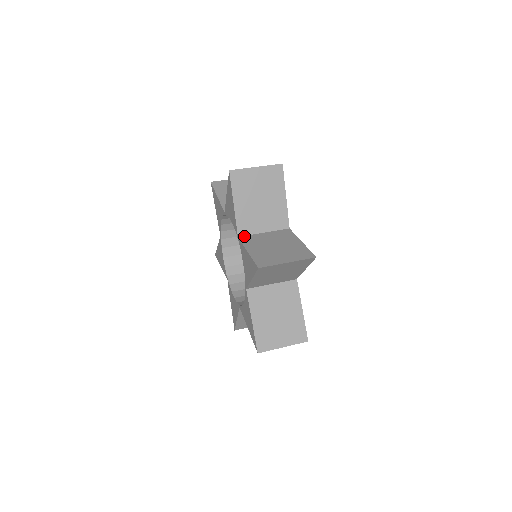
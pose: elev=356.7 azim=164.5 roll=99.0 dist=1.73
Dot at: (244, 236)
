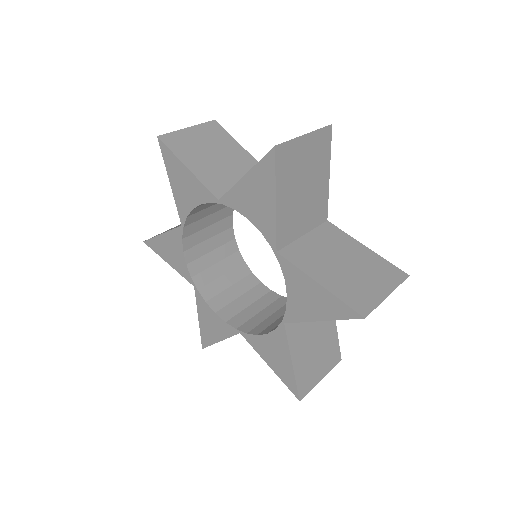
Dot at: occluded
